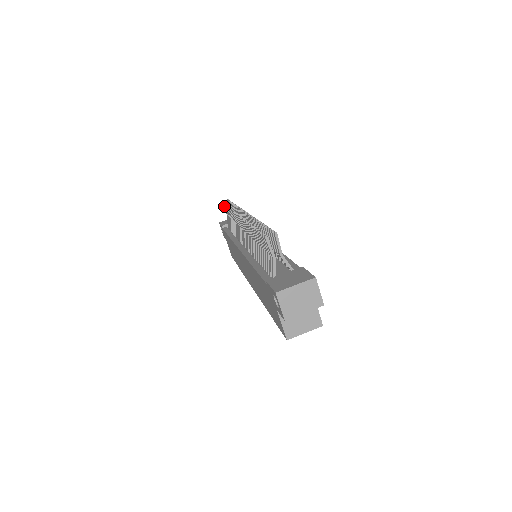
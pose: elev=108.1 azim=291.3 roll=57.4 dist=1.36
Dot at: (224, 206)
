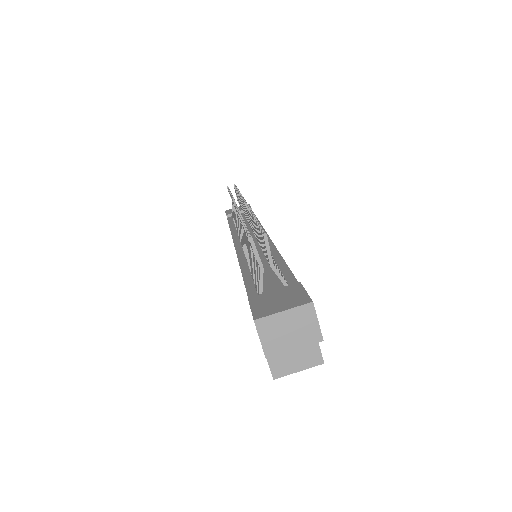
Dot at: occluded
